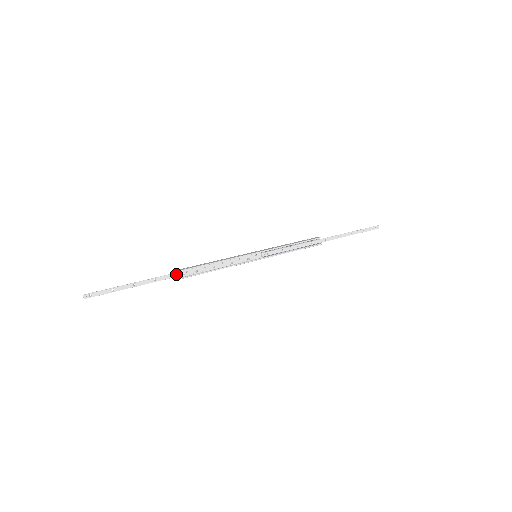
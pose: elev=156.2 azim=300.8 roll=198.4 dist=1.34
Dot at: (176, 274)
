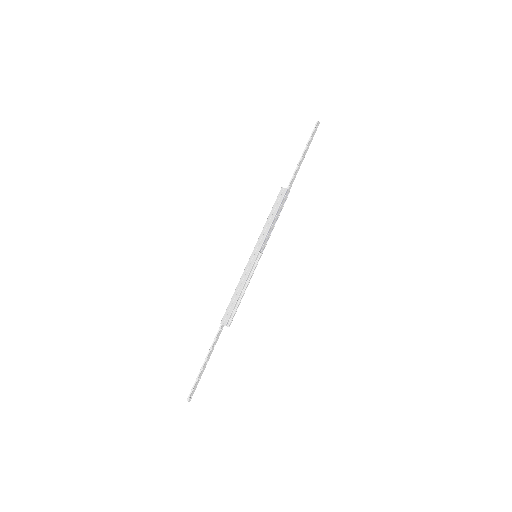
Dot at: (222, 328)
